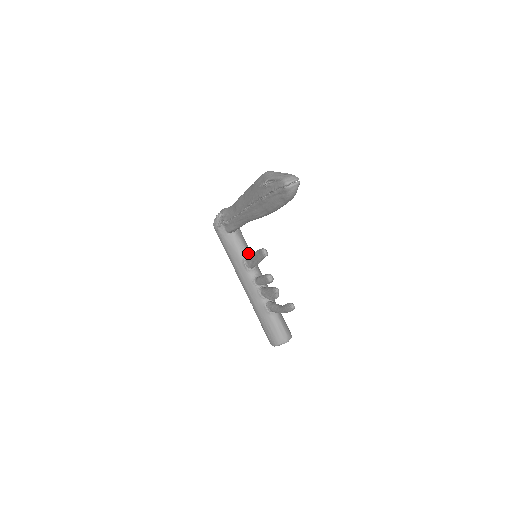
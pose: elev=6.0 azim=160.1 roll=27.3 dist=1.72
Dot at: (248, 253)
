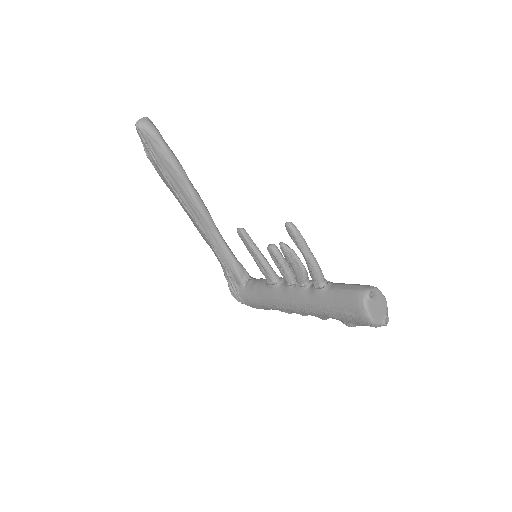
Dot at: occluded
